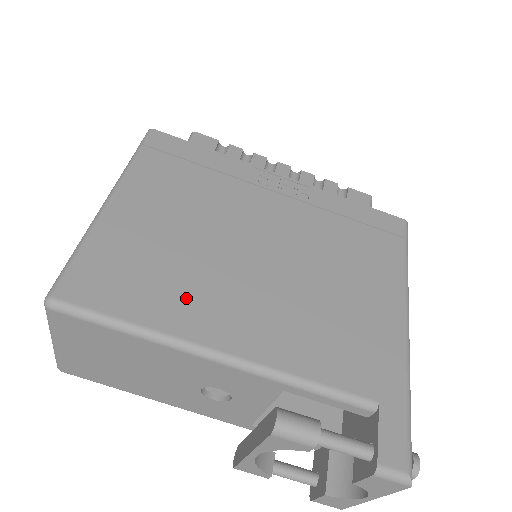
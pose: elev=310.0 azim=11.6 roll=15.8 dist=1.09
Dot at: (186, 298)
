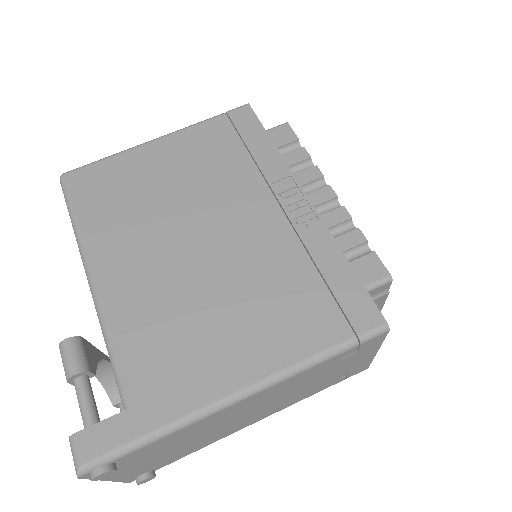
Dot at: (117, 228)
